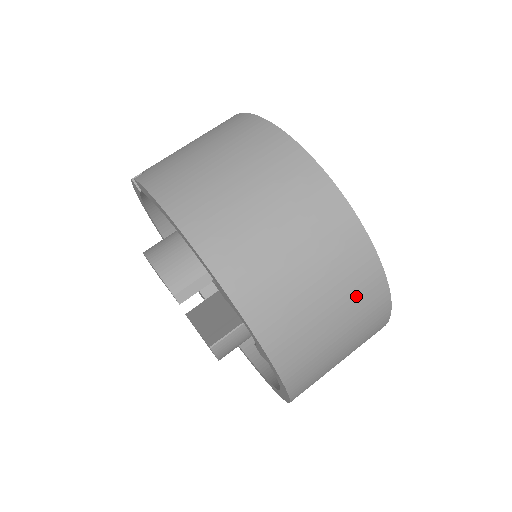
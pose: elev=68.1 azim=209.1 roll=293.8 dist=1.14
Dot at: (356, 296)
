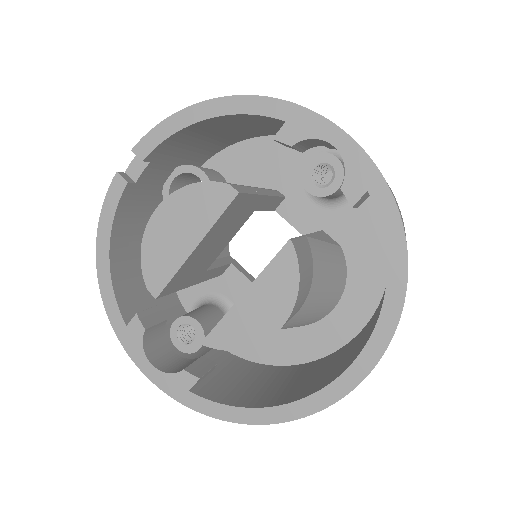
Dot at: occluded
